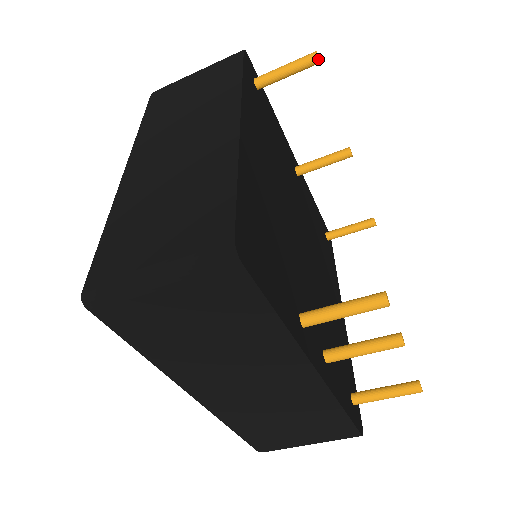
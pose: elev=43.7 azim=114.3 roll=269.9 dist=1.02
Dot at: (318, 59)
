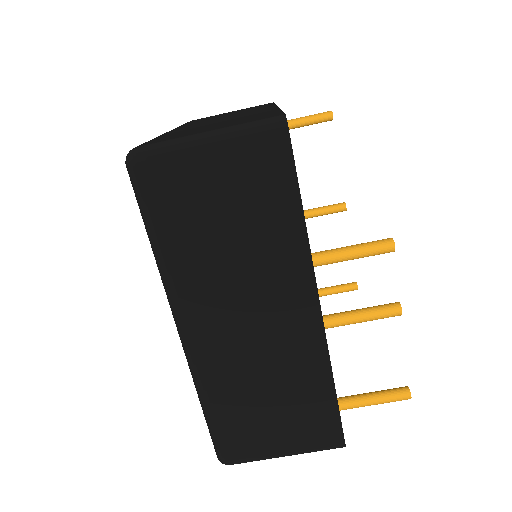
Dot at: (332, 115)
